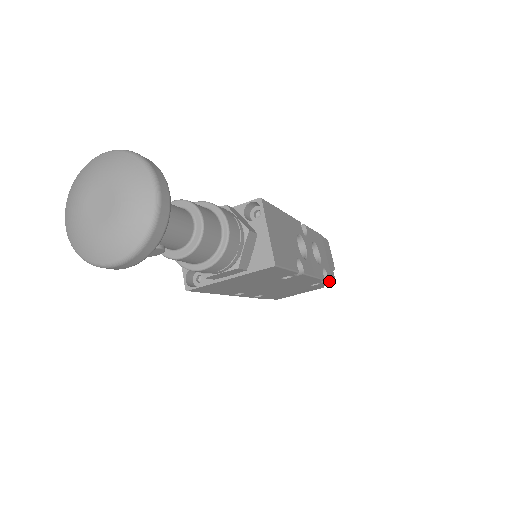
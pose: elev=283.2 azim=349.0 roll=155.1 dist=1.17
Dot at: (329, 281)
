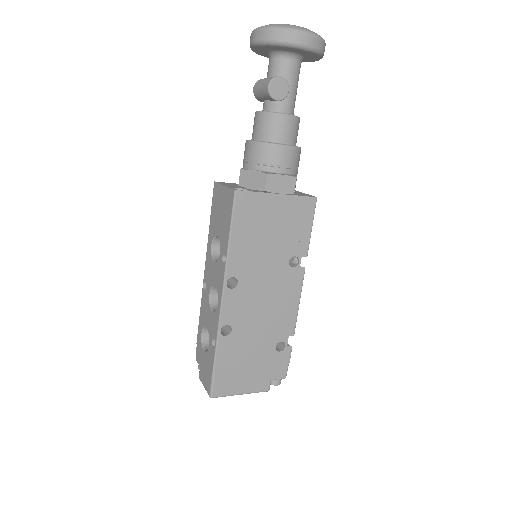
Dot at: occluded
